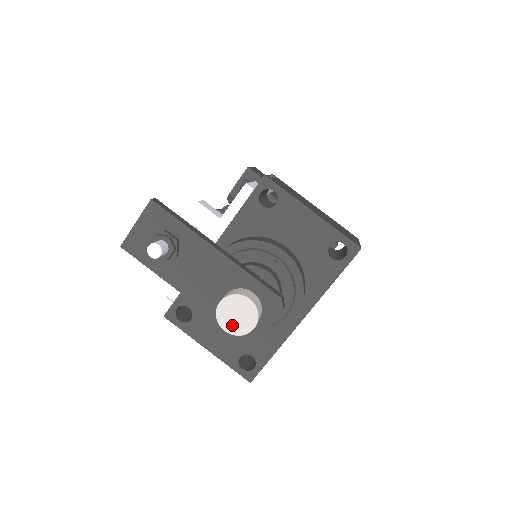
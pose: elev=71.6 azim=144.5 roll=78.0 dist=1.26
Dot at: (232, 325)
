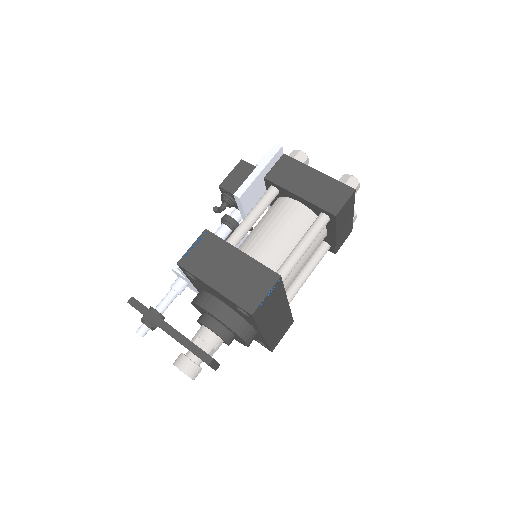
Dot at: occluded
